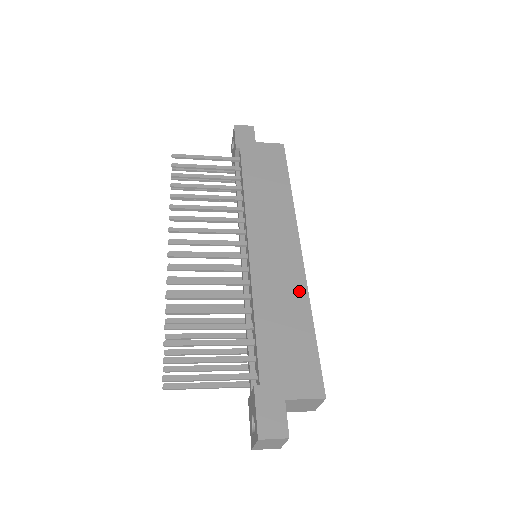
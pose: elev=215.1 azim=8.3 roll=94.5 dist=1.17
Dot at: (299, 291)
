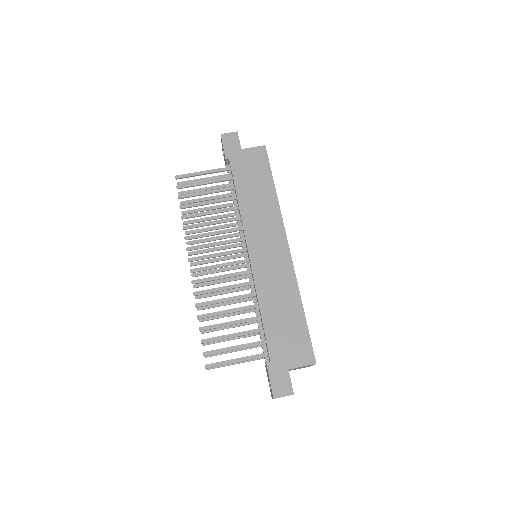
Dot at: (291, 285)
